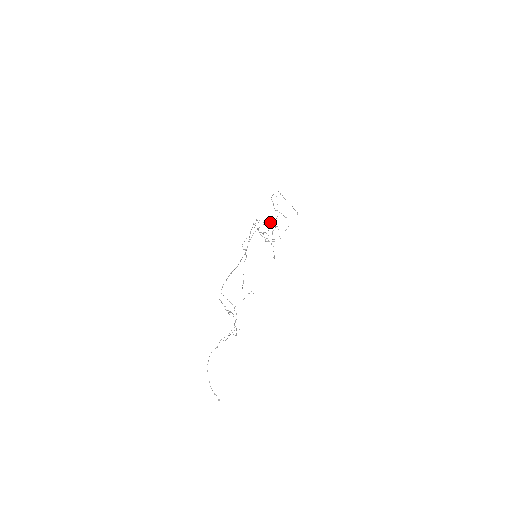
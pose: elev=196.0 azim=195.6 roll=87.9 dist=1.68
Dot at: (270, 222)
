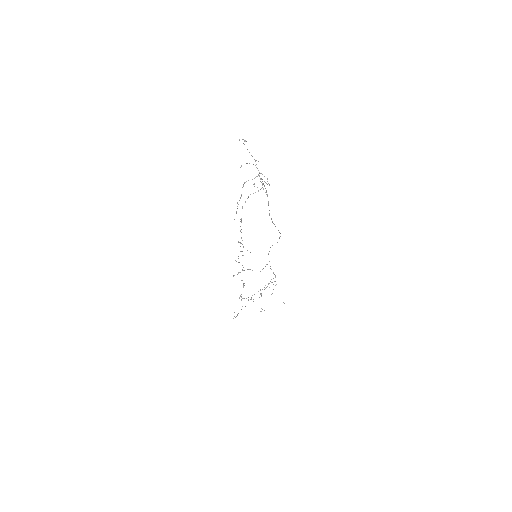
Dot at: occluded
